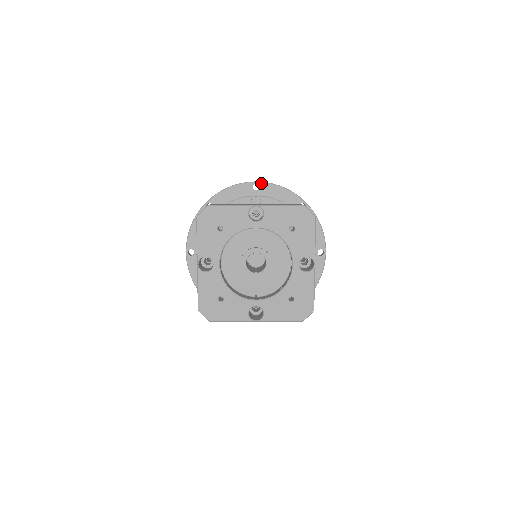
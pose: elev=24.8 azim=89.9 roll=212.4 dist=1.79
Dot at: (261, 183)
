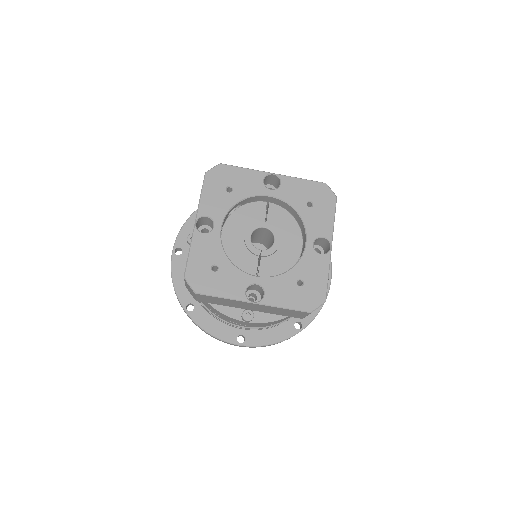
Dot at: occluded
